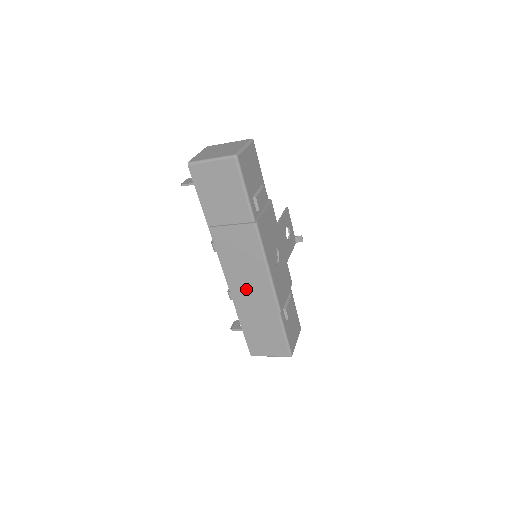
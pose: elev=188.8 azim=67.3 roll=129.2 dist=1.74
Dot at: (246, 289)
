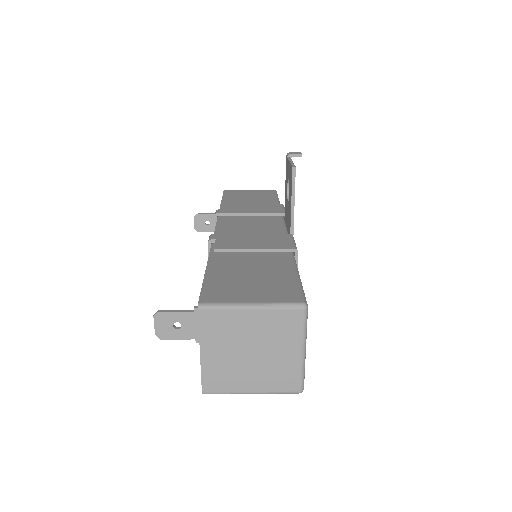
Dot at: occluded
